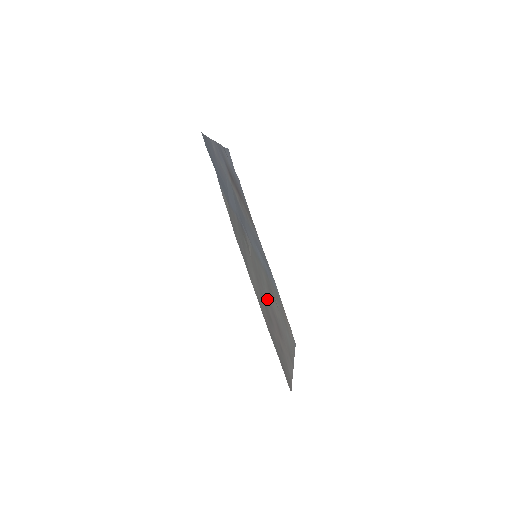
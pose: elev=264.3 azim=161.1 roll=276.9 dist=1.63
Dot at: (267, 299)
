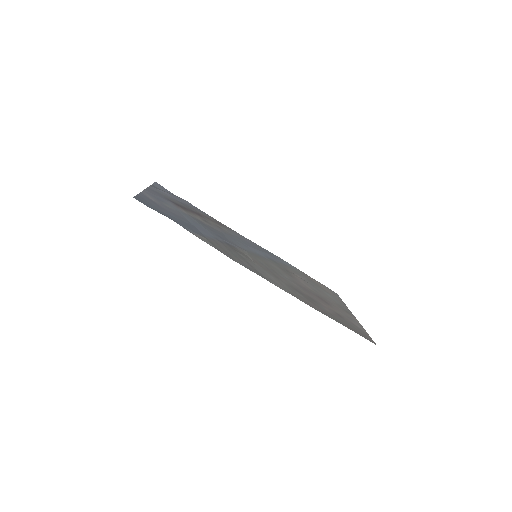
Dot at: (294, 284)
